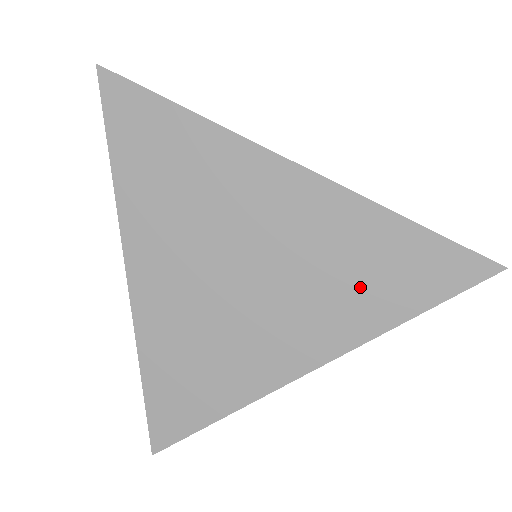
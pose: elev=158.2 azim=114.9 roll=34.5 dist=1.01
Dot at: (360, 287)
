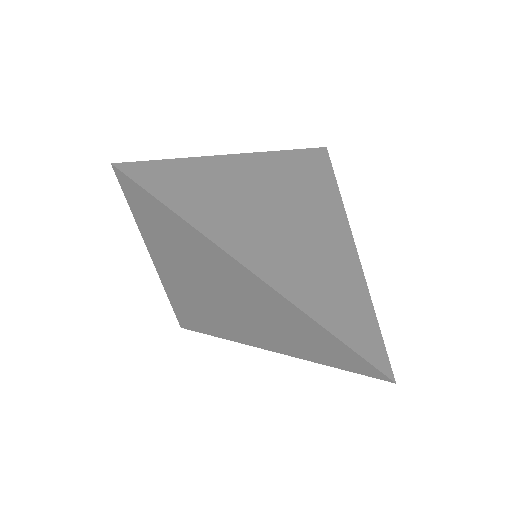
Dot at: (301, 343)
